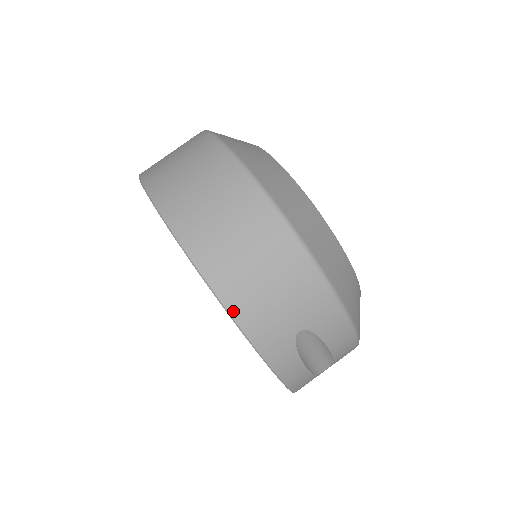
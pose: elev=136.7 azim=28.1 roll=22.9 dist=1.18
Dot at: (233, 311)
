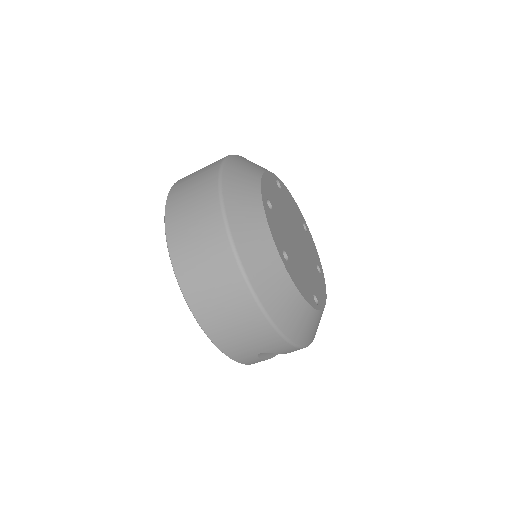
Dot at: (216, 343)
